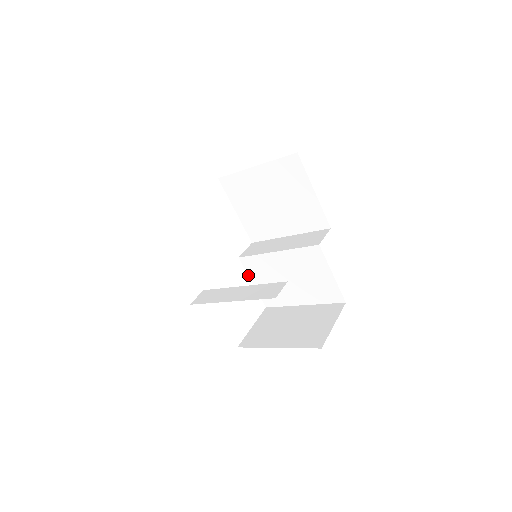
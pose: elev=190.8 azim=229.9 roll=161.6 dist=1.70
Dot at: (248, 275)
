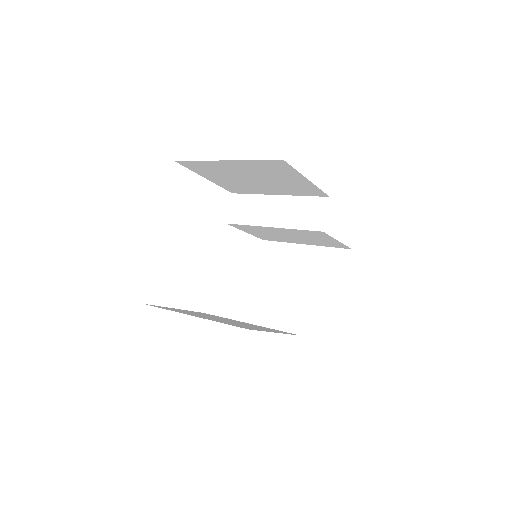
Dot at: (239, 229)
